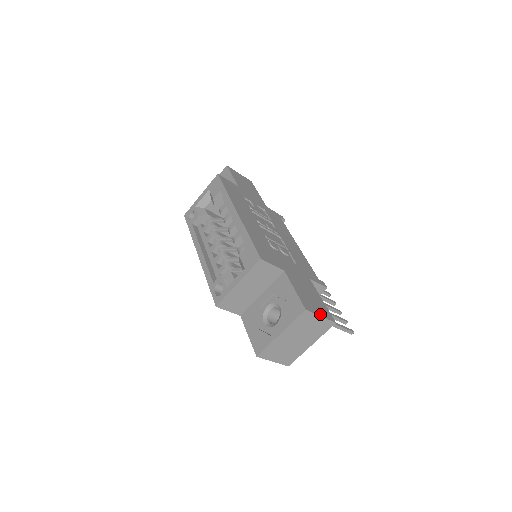
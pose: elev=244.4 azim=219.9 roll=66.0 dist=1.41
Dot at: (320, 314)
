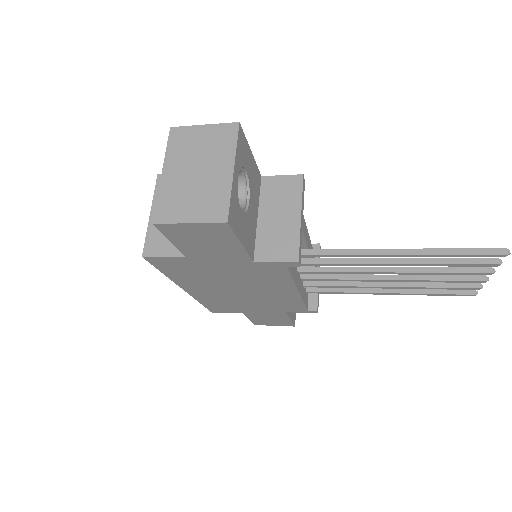
Dot at: (206, 128)
